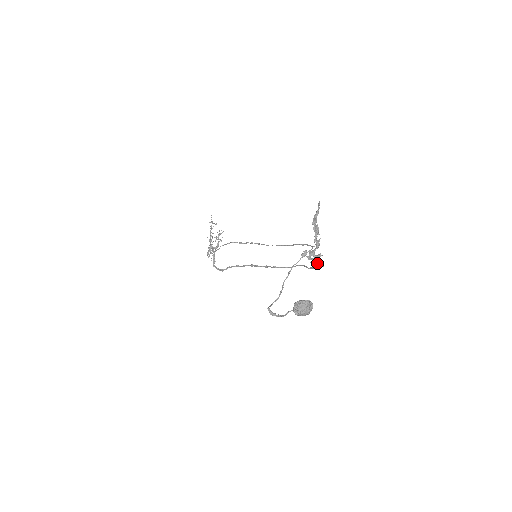
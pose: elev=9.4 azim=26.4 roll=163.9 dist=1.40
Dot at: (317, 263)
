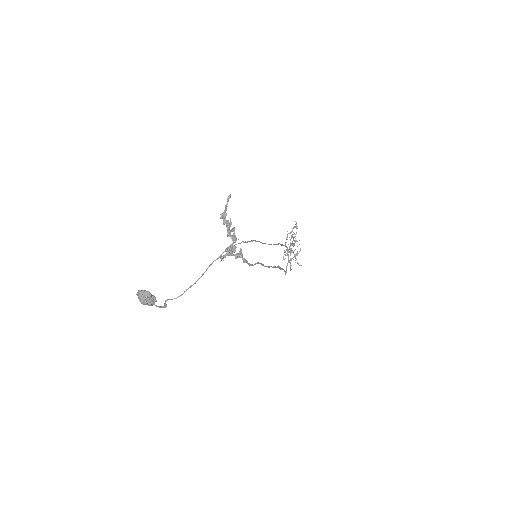
Dot at: (220, 258)
